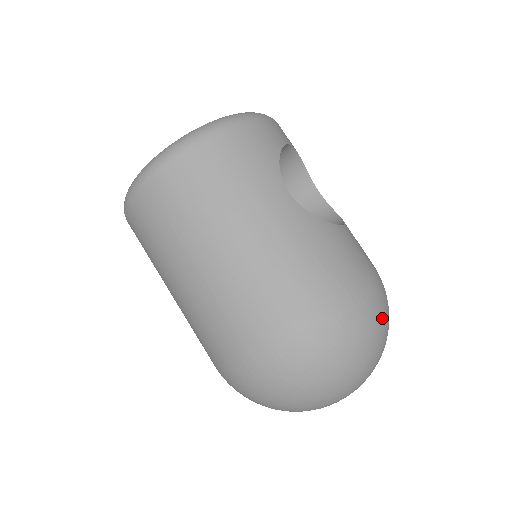
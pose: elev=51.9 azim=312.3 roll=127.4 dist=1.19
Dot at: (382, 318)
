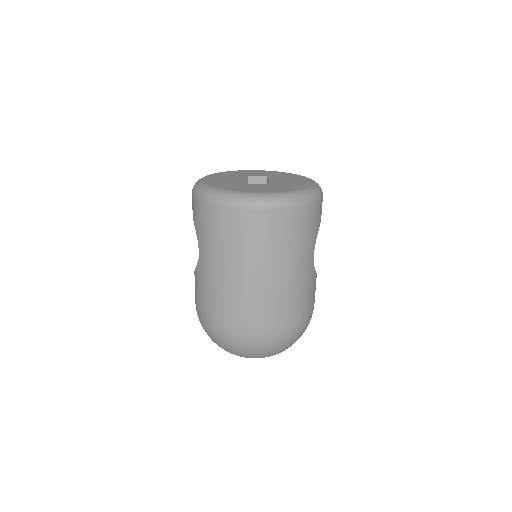
Dot at: occluded
